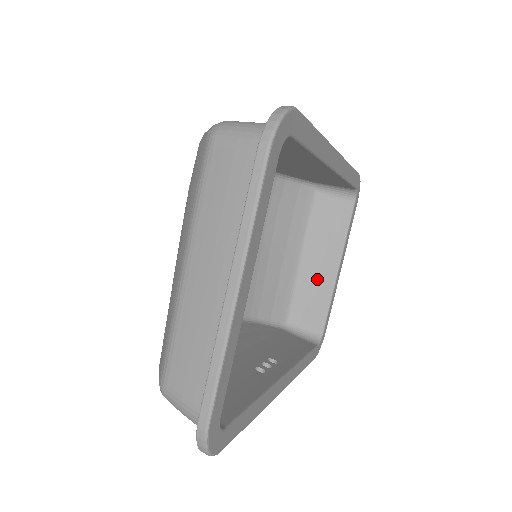
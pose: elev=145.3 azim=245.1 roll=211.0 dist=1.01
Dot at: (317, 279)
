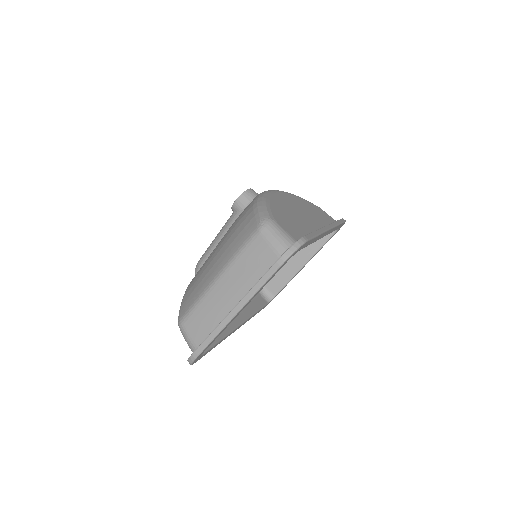
Dot at: (288, 265)
